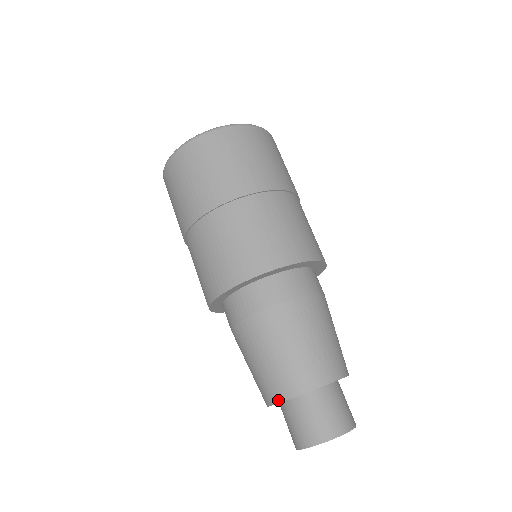
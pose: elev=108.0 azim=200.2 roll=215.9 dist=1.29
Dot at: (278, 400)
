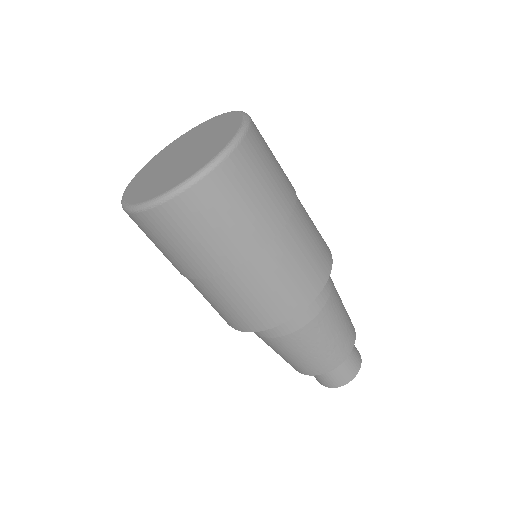
Dot at: (299, 372)
